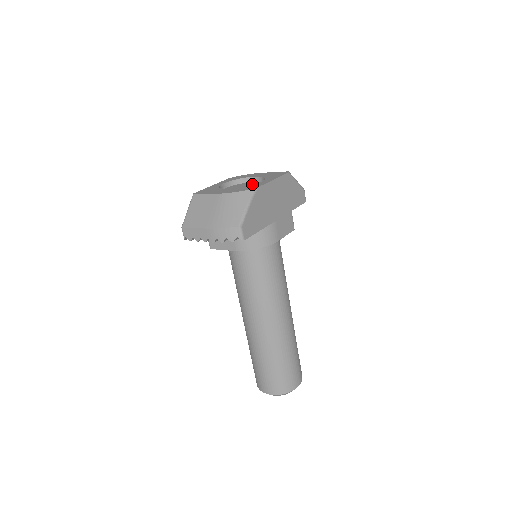
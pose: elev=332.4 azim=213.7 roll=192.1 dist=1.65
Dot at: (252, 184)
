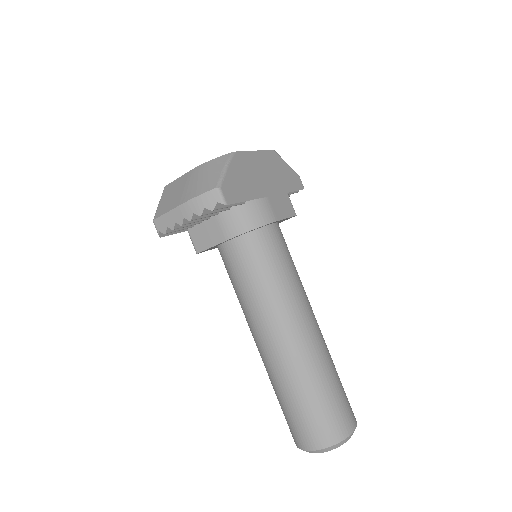
Dot at: occluded
